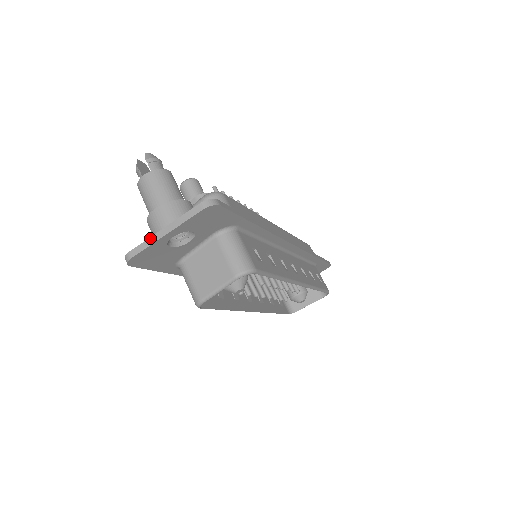
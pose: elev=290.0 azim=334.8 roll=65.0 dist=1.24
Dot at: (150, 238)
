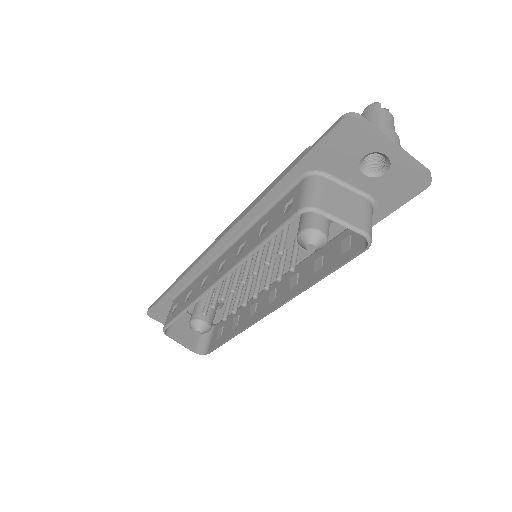
Dot at: (383, 133)
